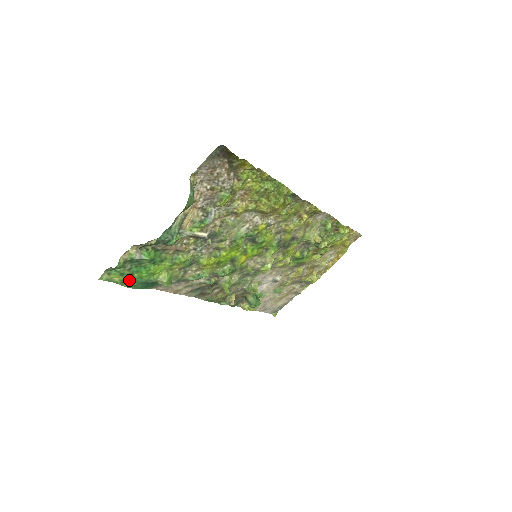
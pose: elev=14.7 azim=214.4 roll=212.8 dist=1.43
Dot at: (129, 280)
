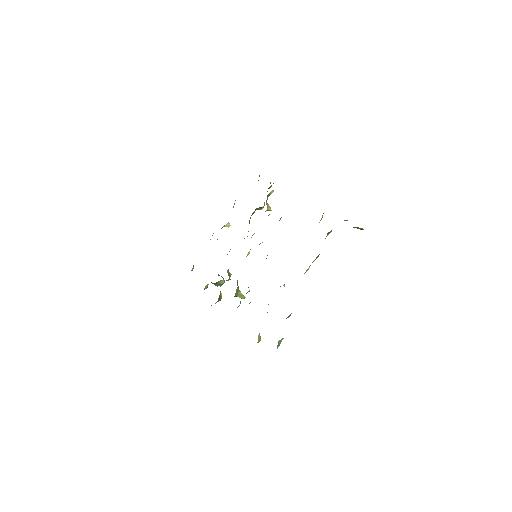
Dot at: occluded
